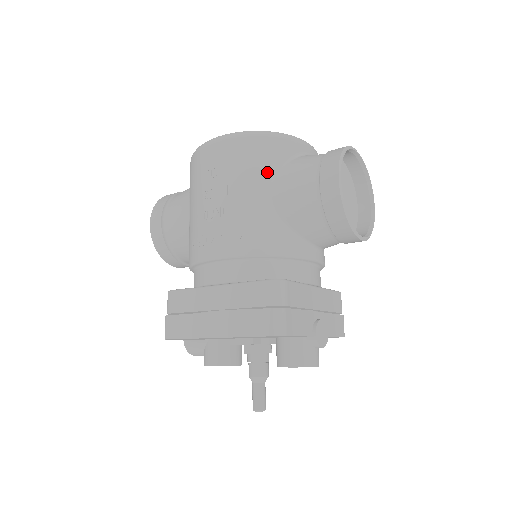
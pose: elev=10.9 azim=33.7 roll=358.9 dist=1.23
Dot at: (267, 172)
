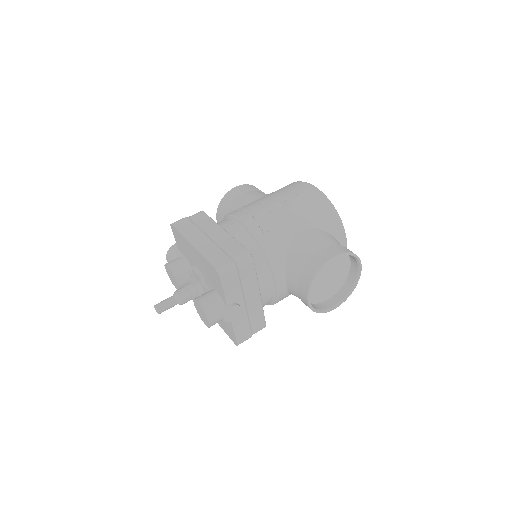
Dot at: (312, 221)
